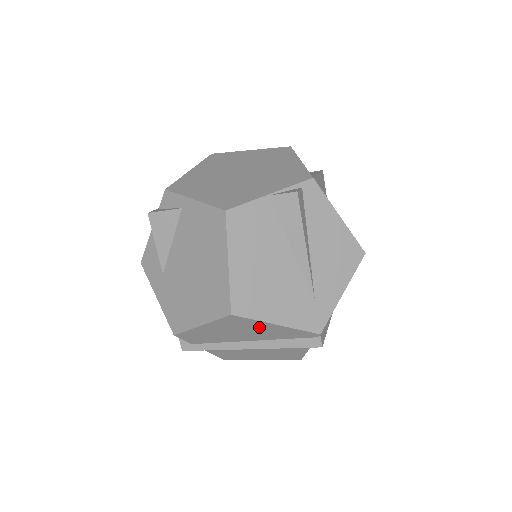
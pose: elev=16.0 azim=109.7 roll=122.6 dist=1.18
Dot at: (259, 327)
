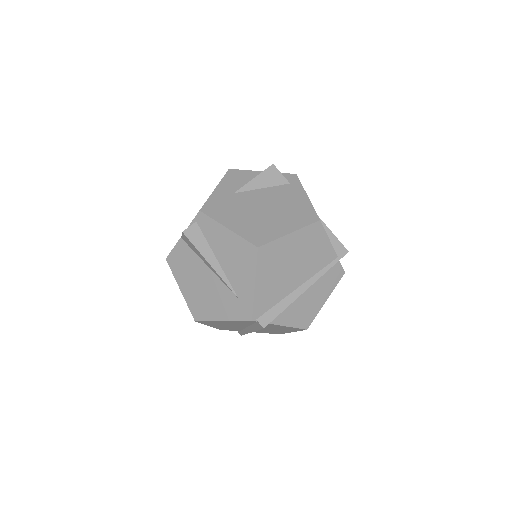
Dot at: (223, 323)
